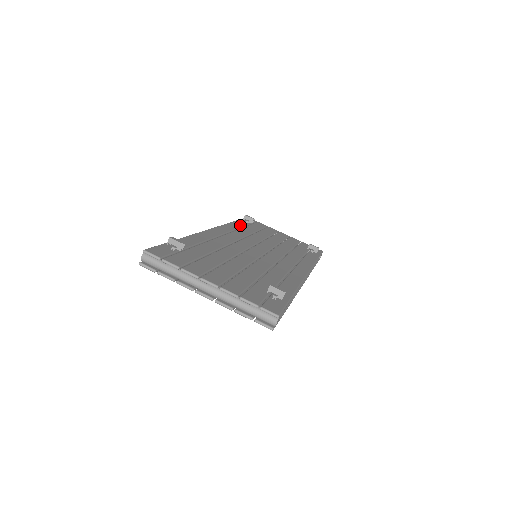
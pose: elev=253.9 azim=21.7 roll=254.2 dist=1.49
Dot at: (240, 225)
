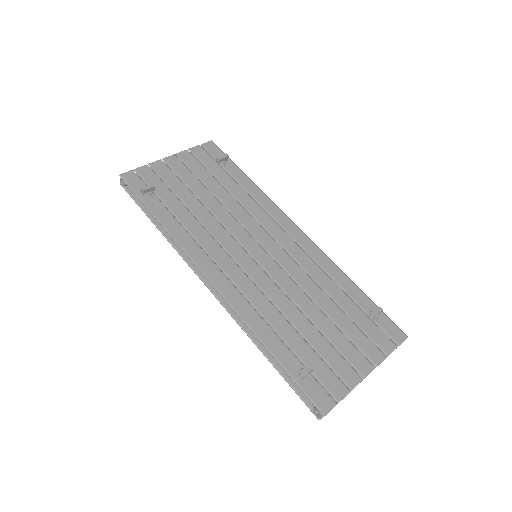
Dot at: (170, 217)
